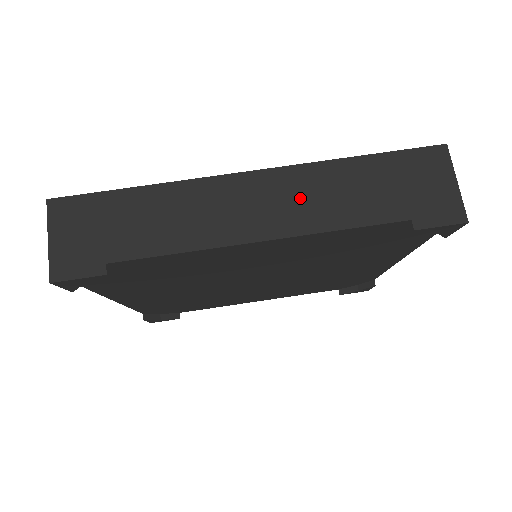
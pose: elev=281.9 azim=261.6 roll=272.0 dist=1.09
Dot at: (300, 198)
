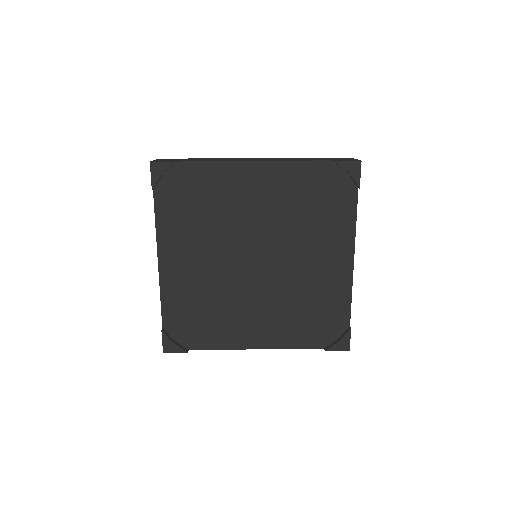
Dot at: (278, 159)
